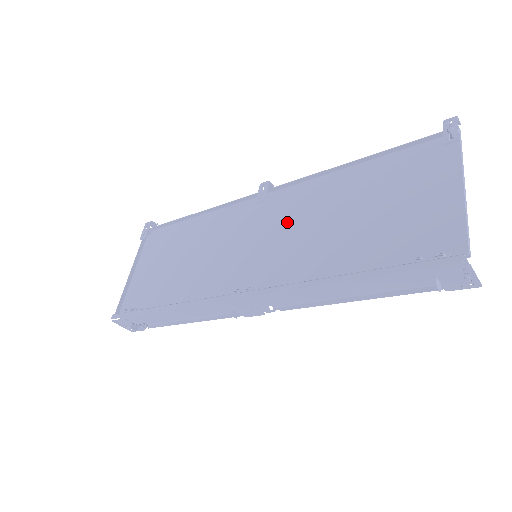
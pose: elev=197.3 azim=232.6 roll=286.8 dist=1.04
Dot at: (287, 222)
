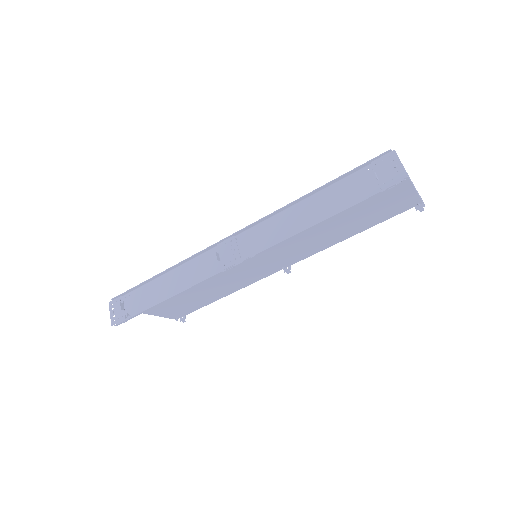
Dot at: (290, 248)
